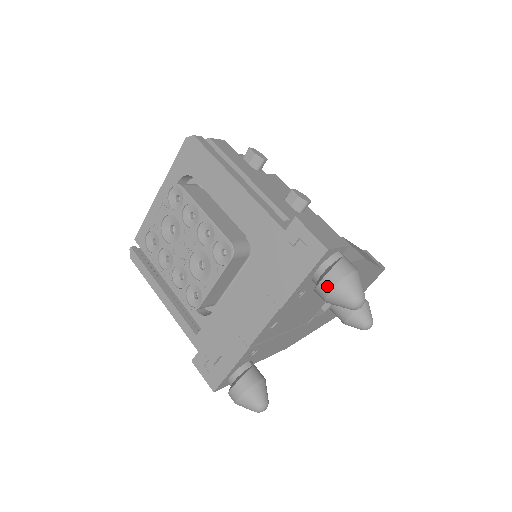
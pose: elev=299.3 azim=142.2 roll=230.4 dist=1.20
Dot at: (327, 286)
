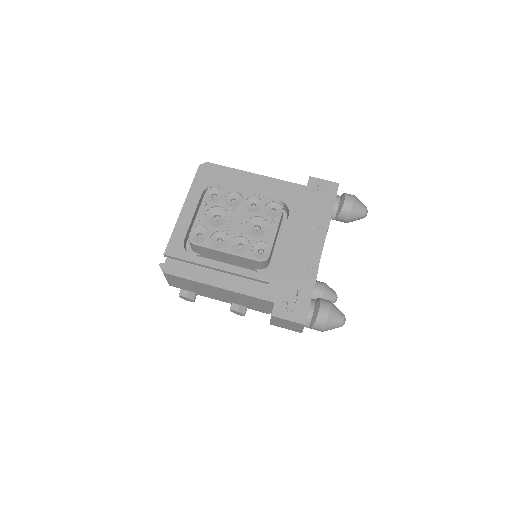
Dot at: (350, 201)
